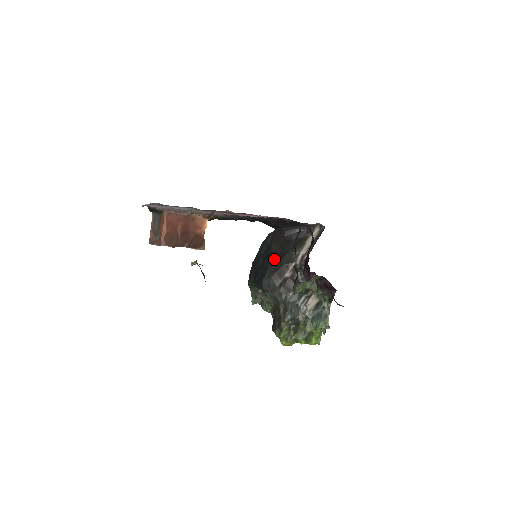
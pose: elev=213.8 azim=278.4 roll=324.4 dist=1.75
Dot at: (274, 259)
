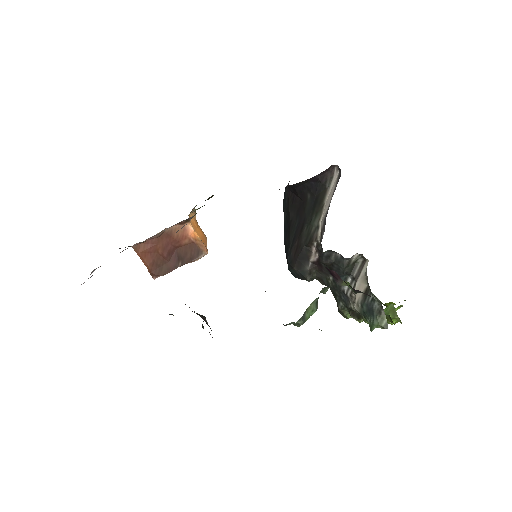
Dot at: (292, 237)
